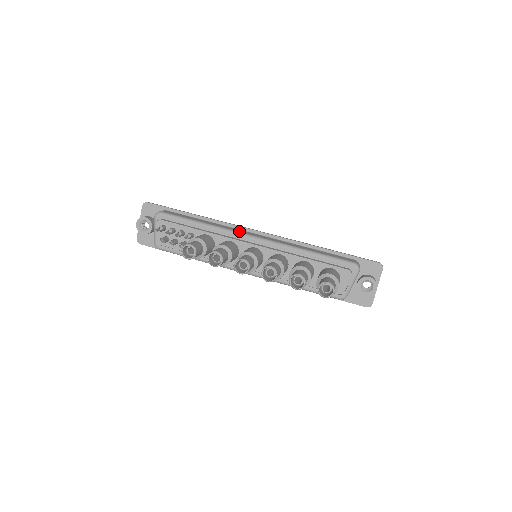
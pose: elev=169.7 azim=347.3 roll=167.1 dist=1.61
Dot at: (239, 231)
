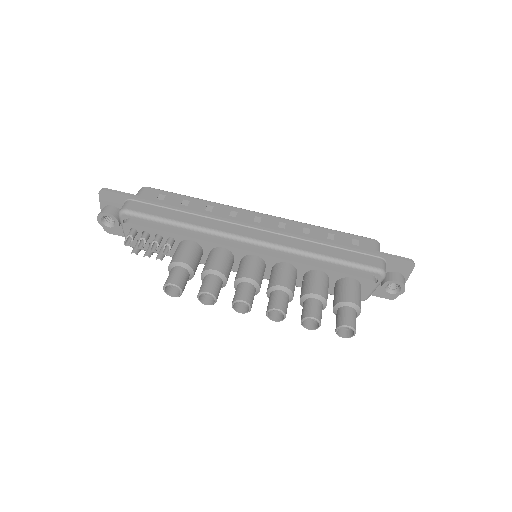
Dot at: (231, 232)
